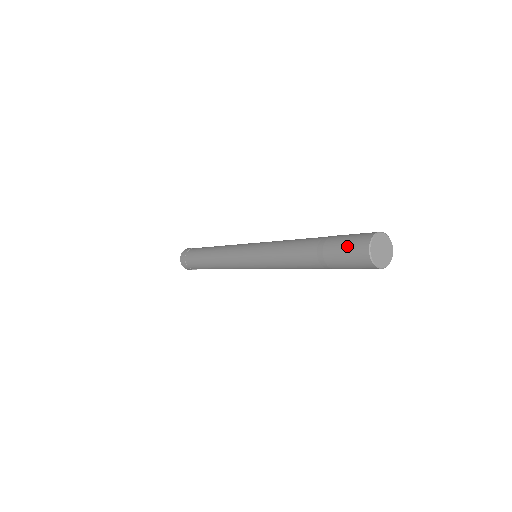
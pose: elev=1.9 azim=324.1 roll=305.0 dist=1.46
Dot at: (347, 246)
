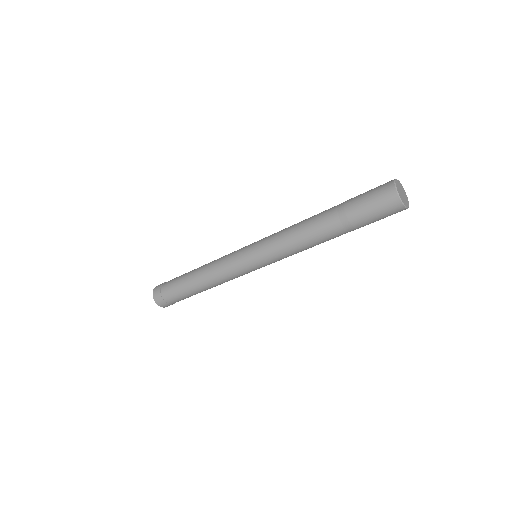
Dot at: (372, 198)
